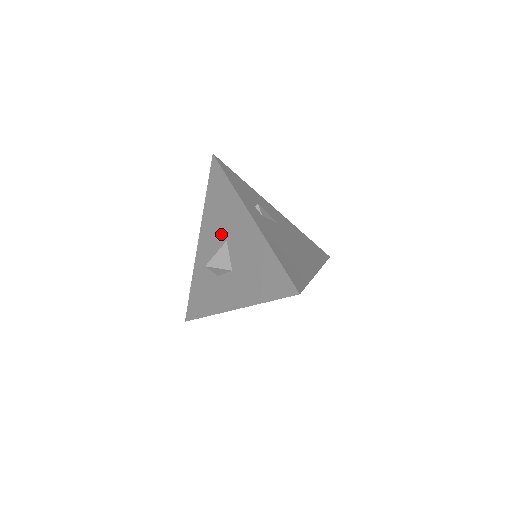
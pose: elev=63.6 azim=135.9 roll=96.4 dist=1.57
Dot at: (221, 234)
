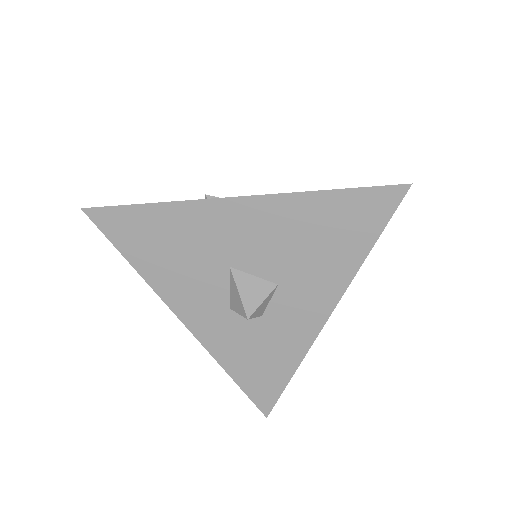
Dot at: (212, 271)
